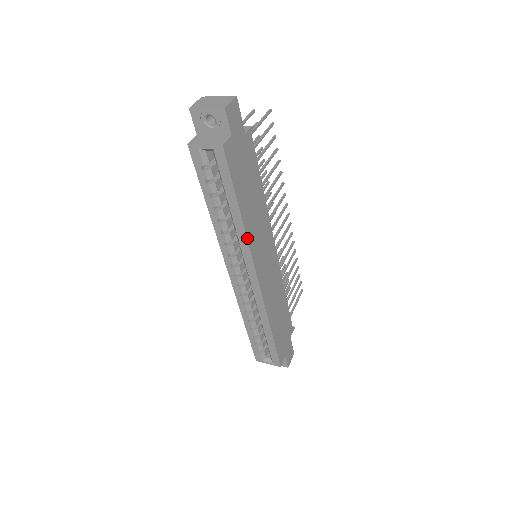
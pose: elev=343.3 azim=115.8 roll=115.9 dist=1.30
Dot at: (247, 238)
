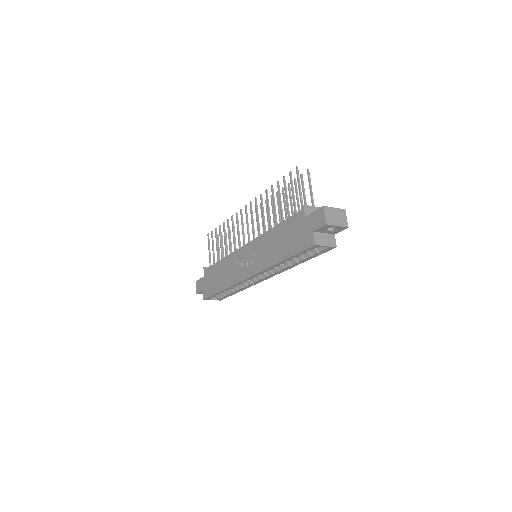
Dot at: (289, 268)
